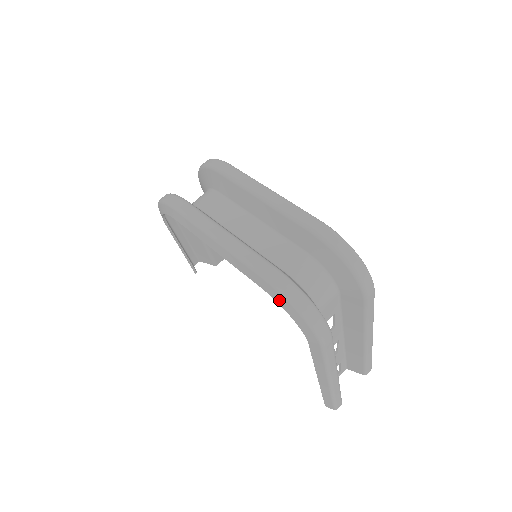
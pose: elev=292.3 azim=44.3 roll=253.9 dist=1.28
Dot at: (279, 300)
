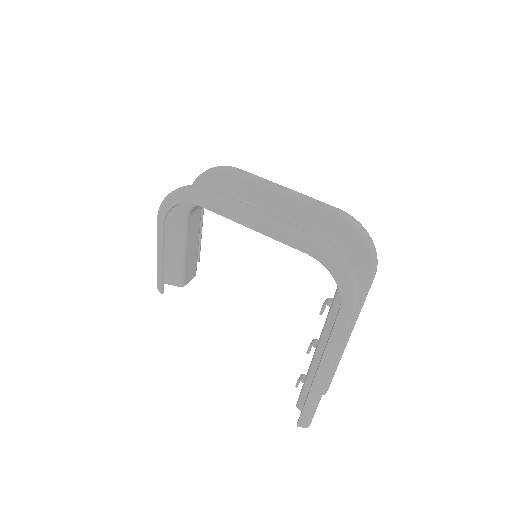
Dot at: (326, 262)
